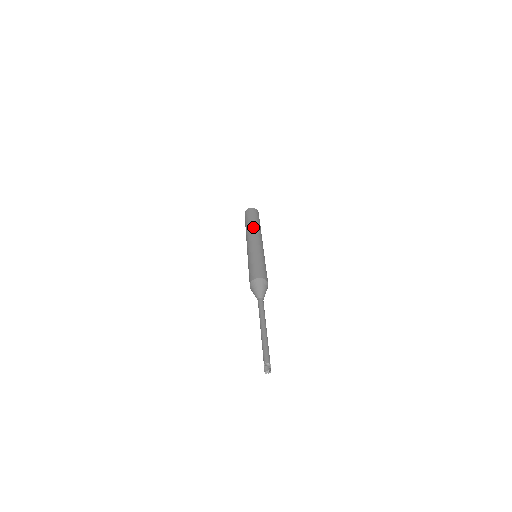
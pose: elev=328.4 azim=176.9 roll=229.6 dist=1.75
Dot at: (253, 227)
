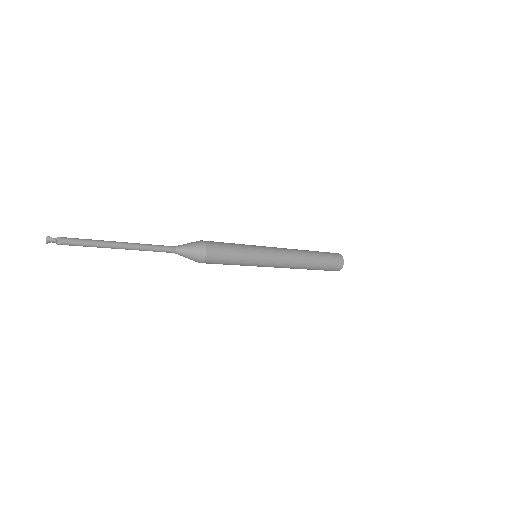
Dot at: occluded
